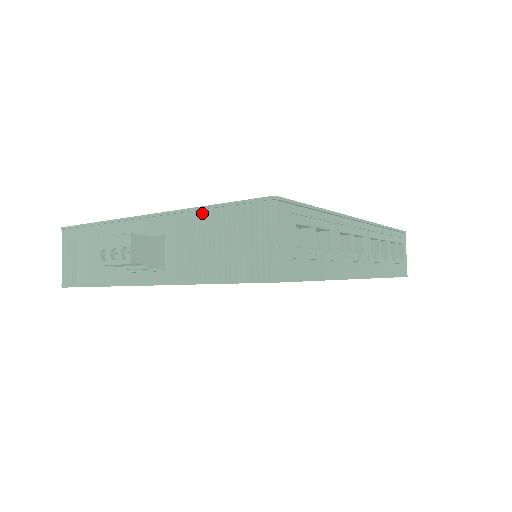
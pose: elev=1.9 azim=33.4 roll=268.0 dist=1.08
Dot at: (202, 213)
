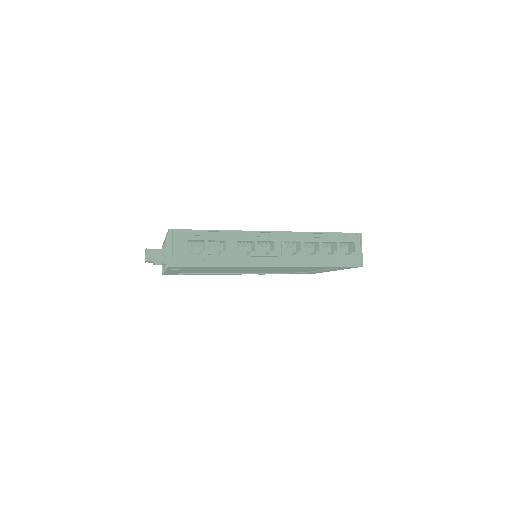
Dot at: occluded
